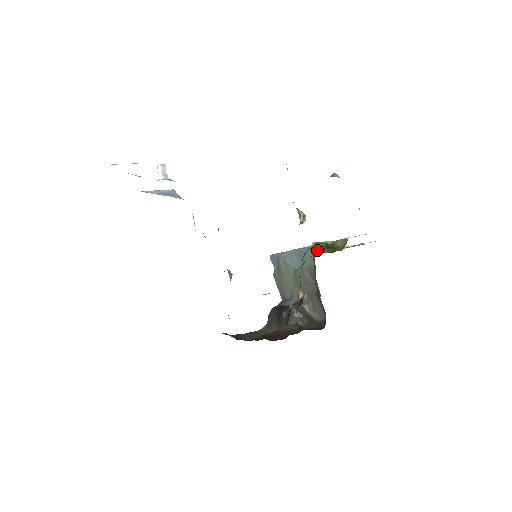
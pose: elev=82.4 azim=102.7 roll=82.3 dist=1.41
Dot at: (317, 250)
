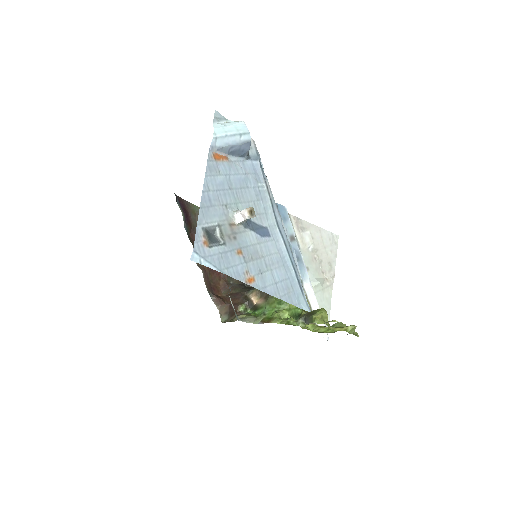
Dot at: occluded
